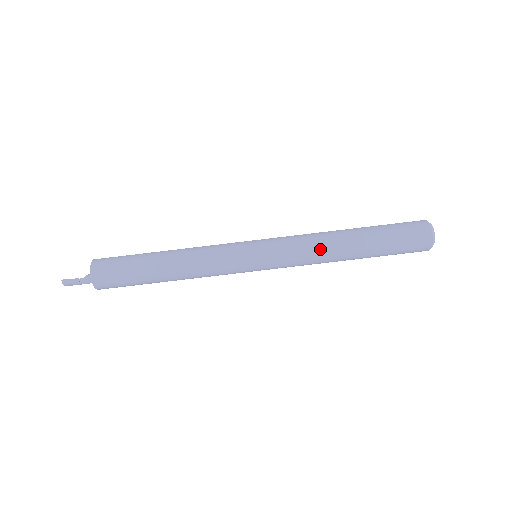
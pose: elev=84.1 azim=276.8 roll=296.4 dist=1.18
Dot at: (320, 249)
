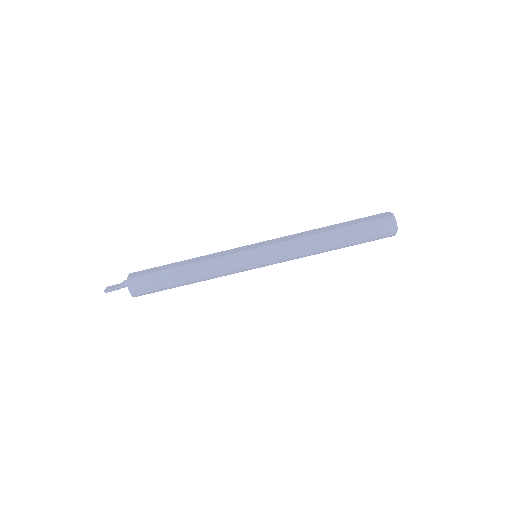
Dot at: (307, 253)
